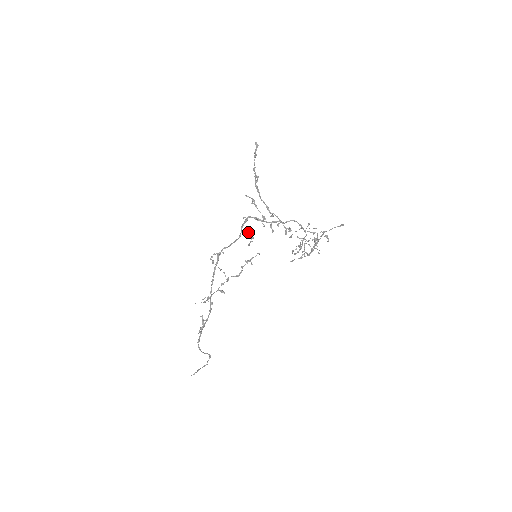
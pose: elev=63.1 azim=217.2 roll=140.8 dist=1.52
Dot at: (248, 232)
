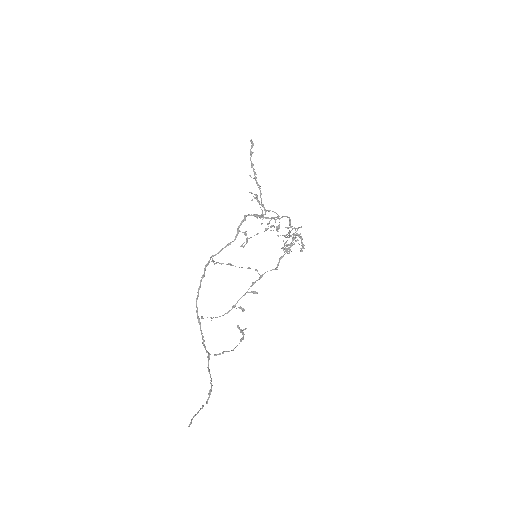
Dot at: (245, 232)
